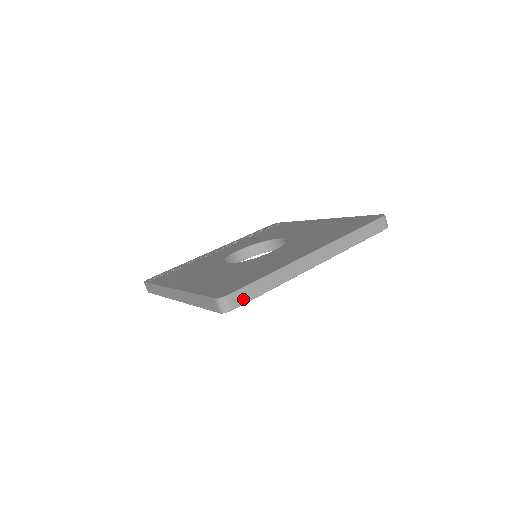
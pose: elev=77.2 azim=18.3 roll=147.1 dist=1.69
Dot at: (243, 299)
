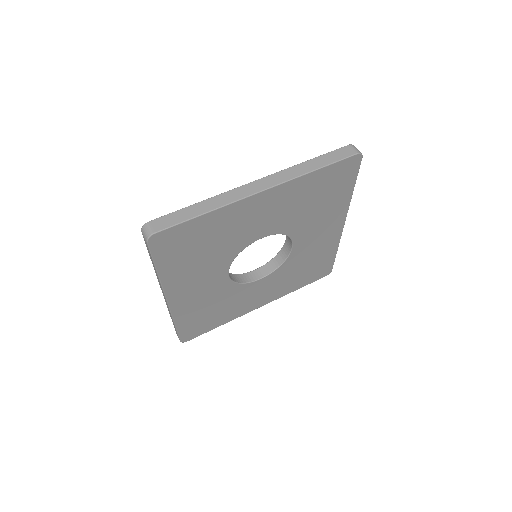
Dot at: occluded
